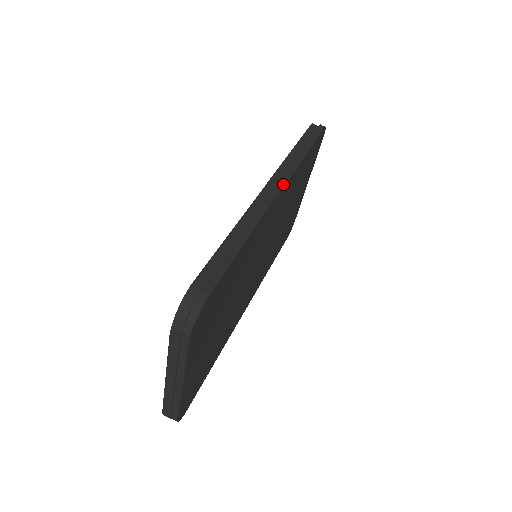
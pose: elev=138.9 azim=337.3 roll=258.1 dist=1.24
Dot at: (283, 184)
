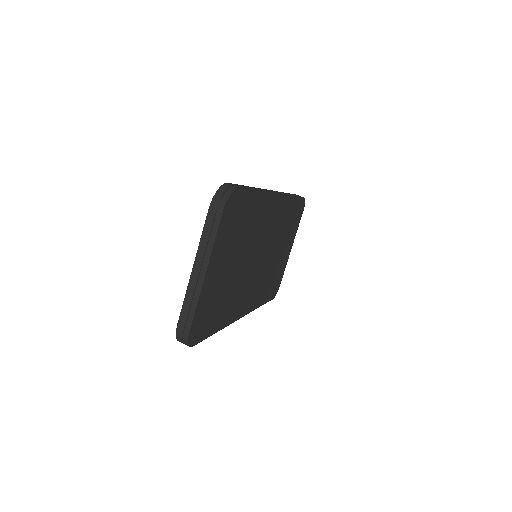
Dot at: (280, 193)
